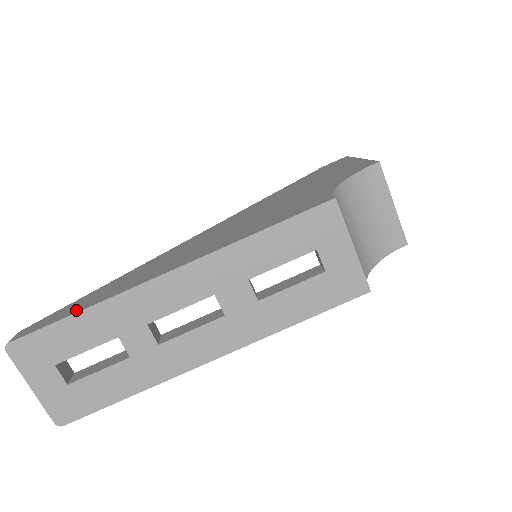
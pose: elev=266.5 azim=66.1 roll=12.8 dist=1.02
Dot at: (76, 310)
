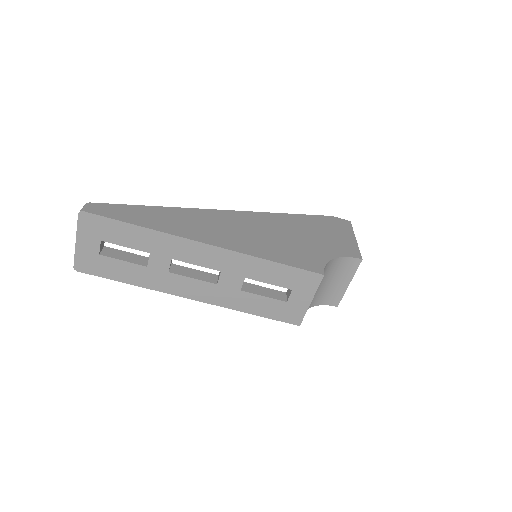
Dot at: (137, 222)
